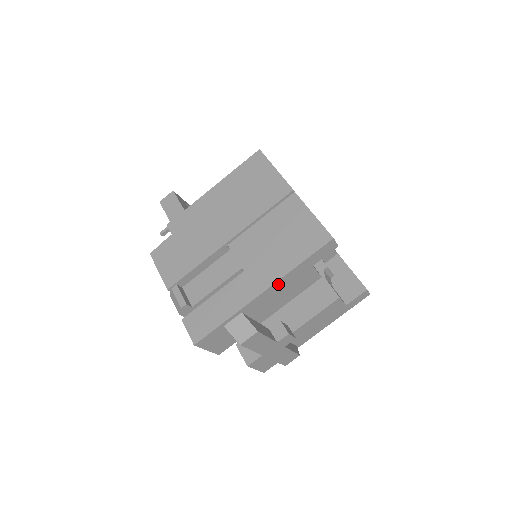
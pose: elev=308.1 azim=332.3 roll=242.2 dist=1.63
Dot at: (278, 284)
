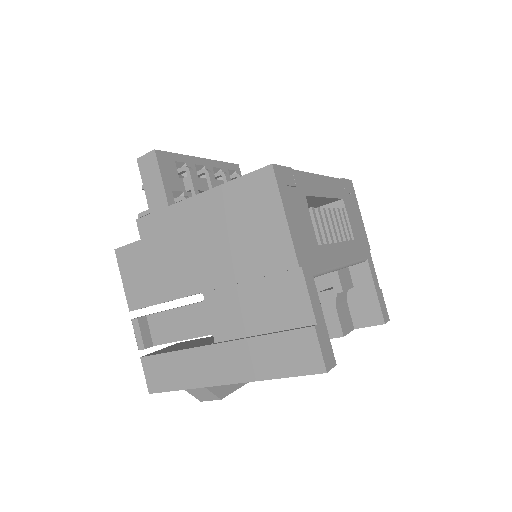
Dot at: occluded
